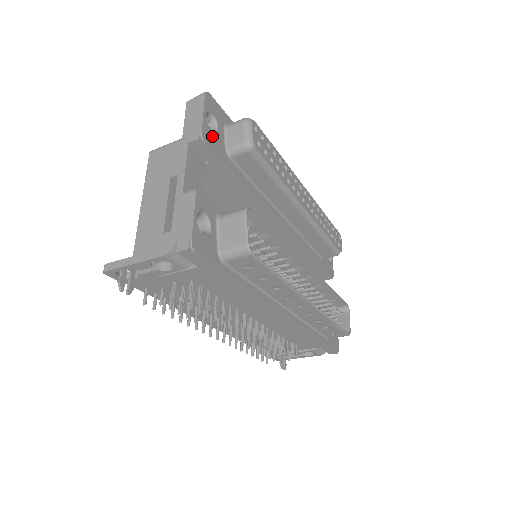
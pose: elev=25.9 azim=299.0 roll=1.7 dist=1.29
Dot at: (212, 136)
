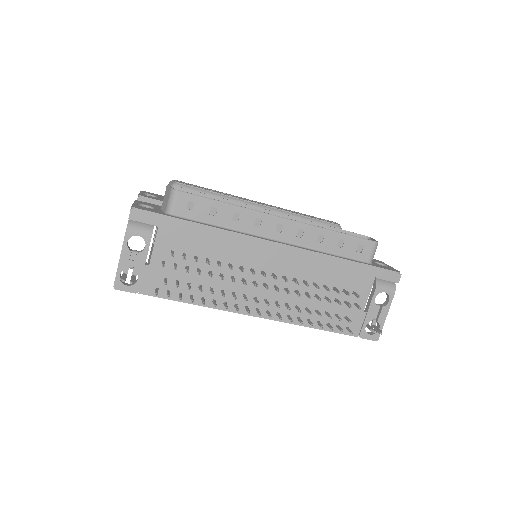
Dot at: (151, 197)
